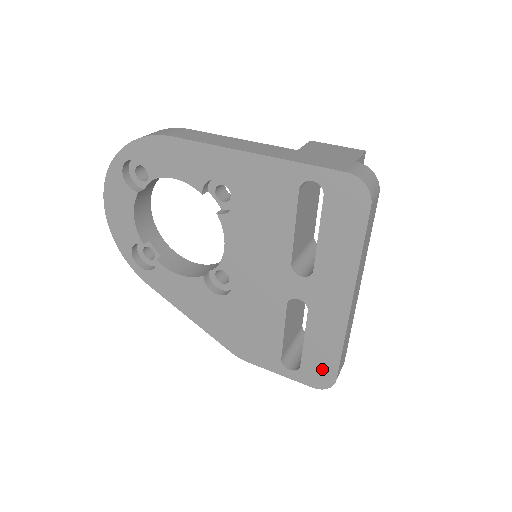
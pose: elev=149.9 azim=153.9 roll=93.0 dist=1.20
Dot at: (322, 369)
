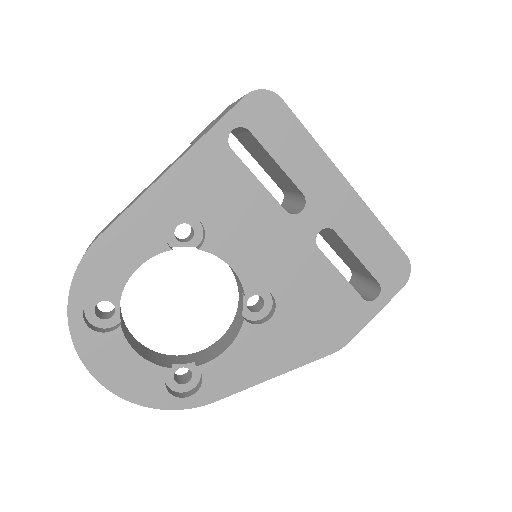
Dot at: (391, 262)
